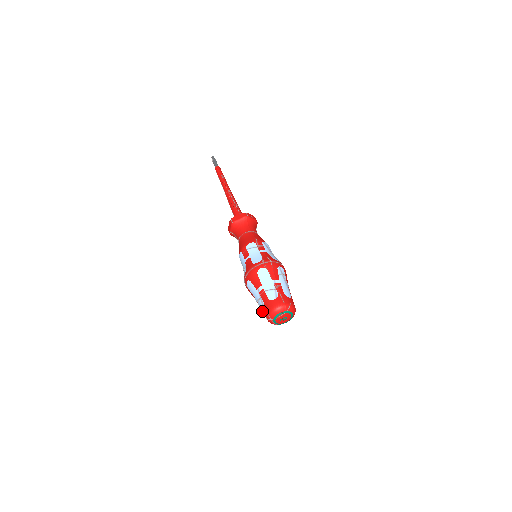
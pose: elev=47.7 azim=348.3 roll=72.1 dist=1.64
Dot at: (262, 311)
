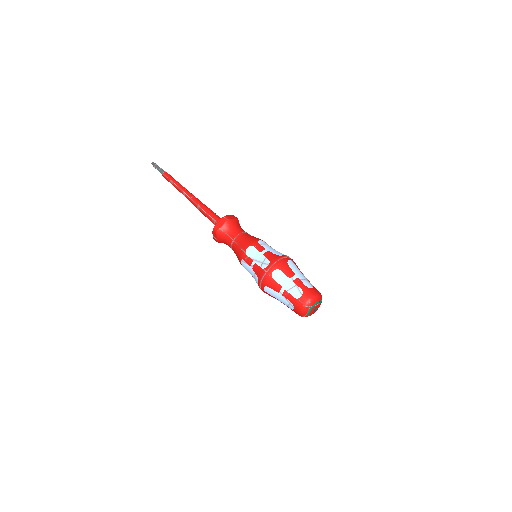
Dot at: (294, 299)
